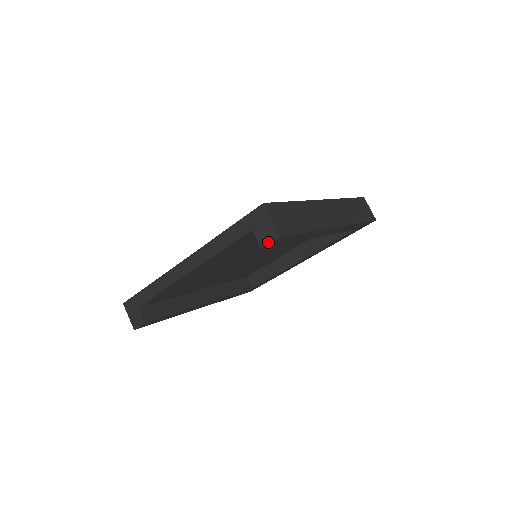
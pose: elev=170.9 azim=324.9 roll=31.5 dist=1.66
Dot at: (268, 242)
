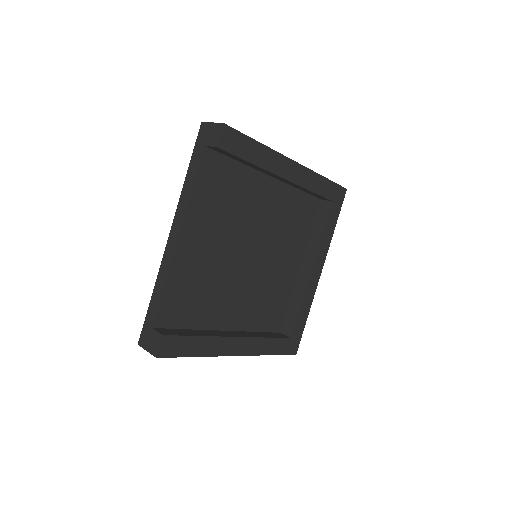
Dot at: (218, 137)
